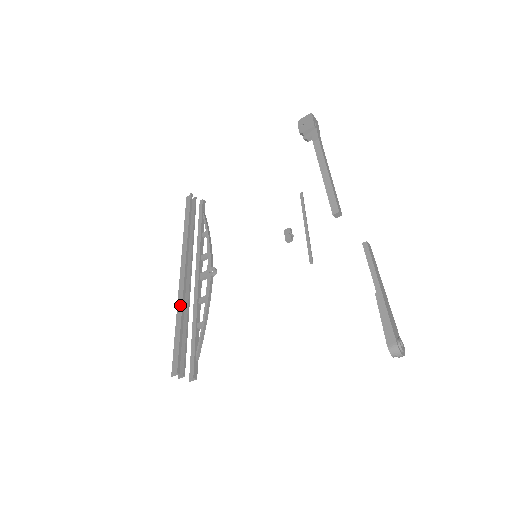
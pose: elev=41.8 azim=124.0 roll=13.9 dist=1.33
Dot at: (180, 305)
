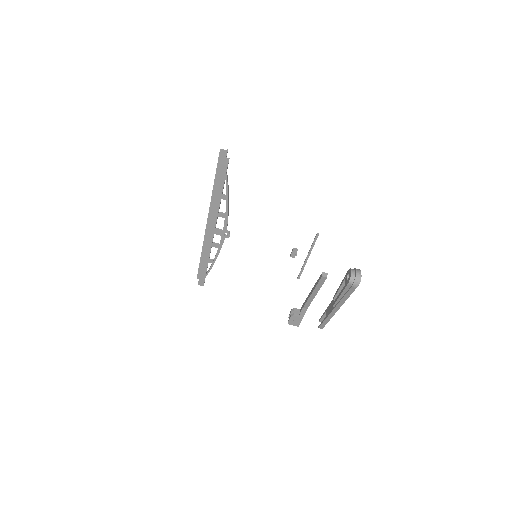
Dot at: occluded
